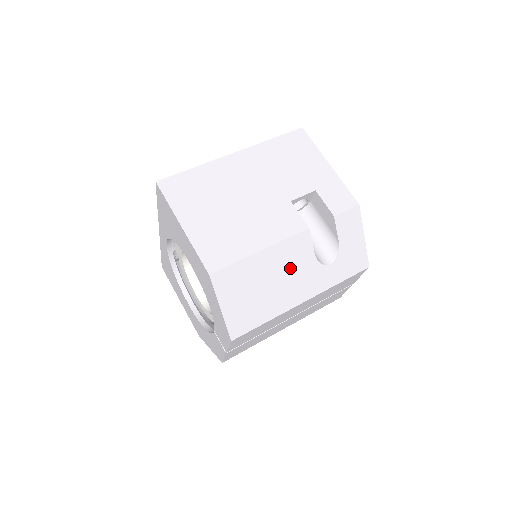
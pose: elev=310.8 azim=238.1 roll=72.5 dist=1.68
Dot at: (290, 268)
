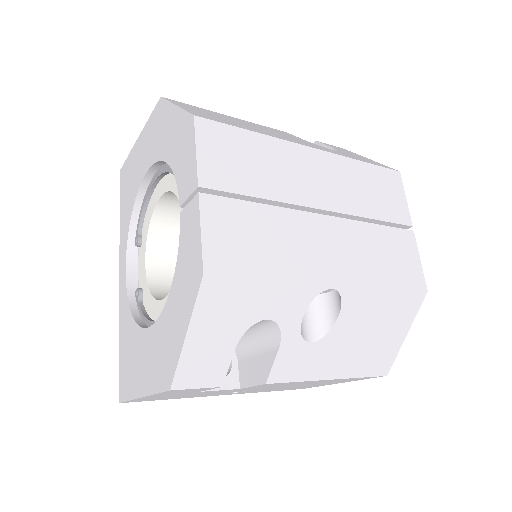
Dot at: occluded
